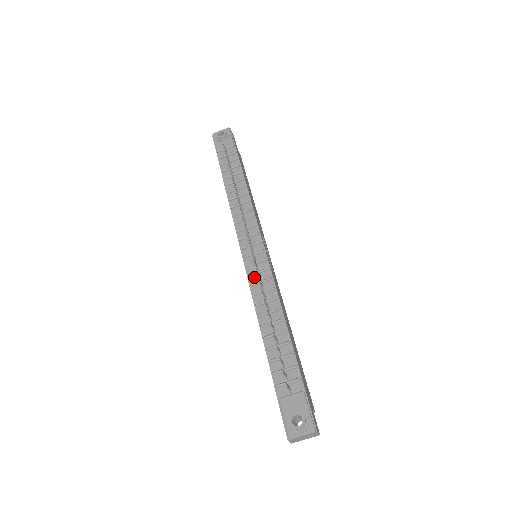
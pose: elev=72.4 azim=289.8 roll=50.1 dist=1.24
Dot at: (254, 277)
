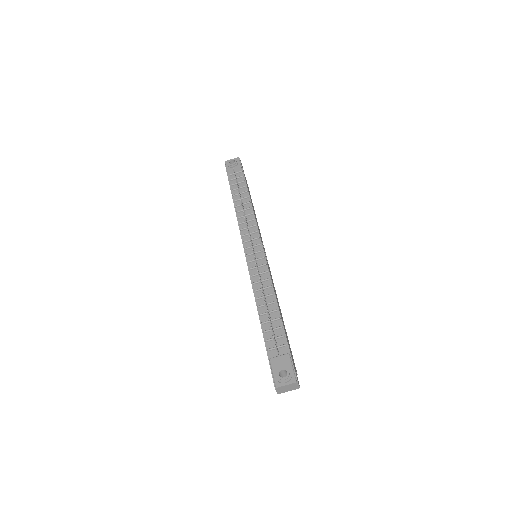
Dot at: (254, 270)
